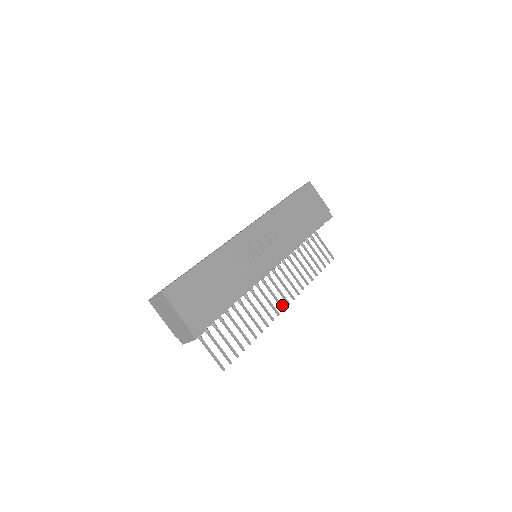
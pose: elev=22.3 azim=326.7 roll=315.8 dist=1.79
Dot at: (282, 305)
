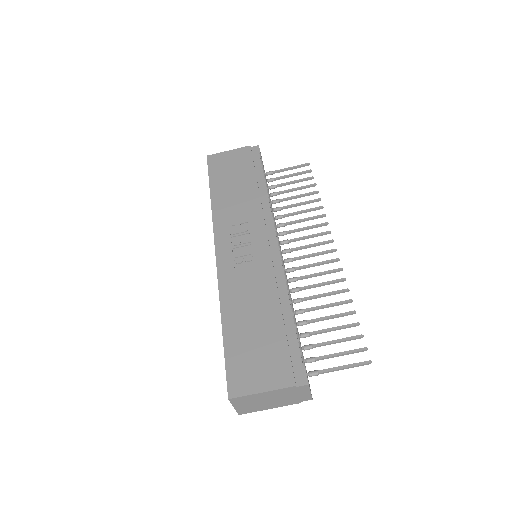
Dot at: (329, 250)
